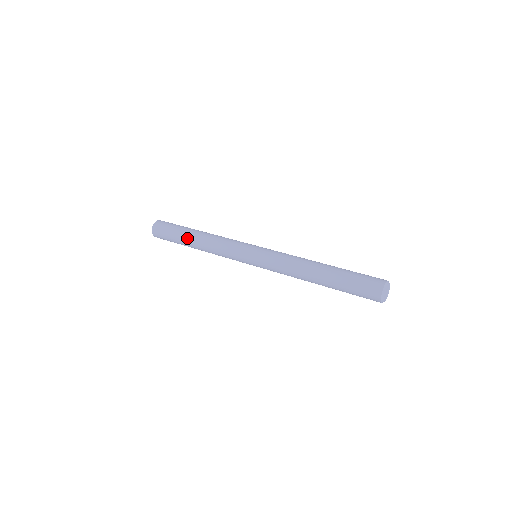
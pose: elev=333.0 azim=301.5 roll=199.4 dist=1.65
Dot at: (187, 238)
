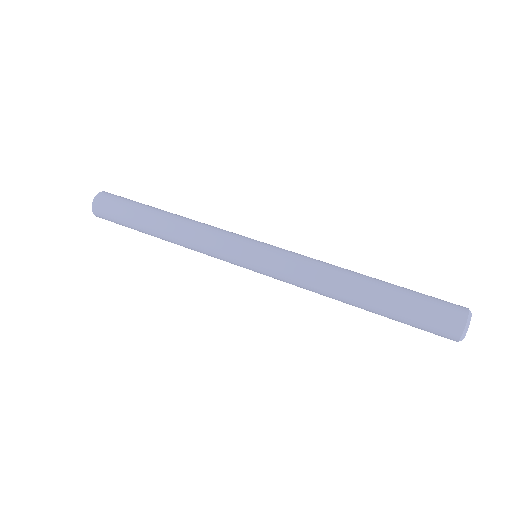
Dot at: (152, 213)
